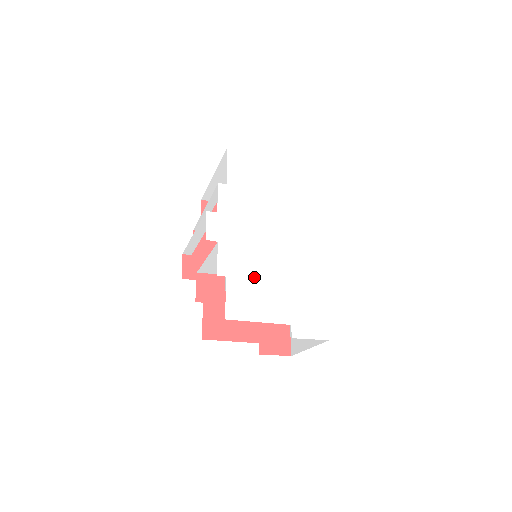
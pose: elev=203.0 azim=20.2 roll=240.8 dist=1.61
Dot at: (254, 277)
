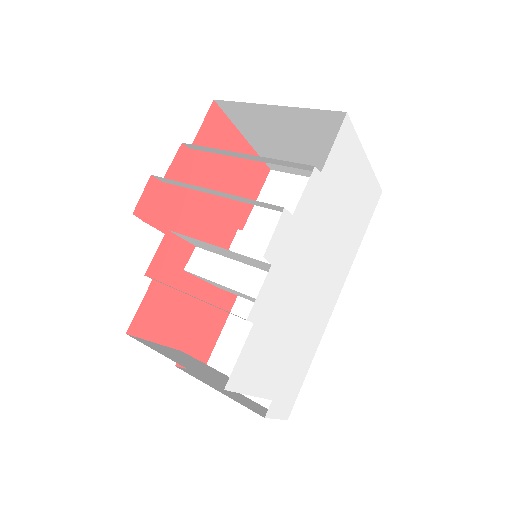
Dot at: (276, 329)
